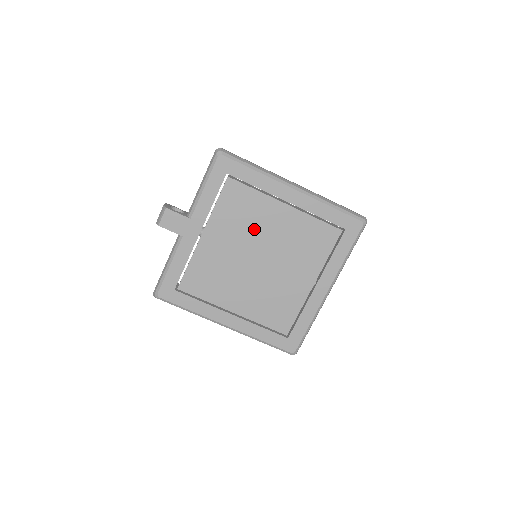
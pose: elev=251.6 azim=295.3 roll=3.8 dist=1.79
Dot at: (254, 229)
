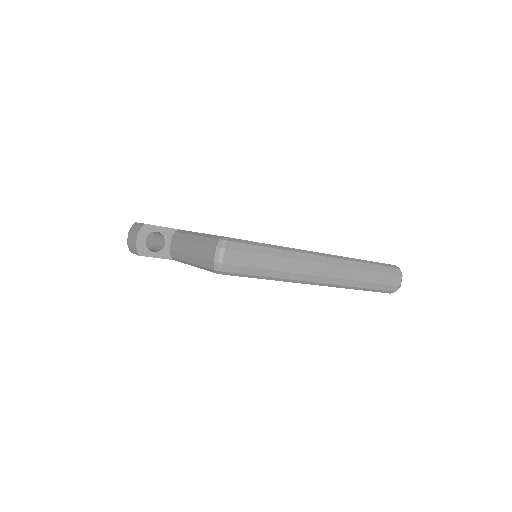
Dot at: occluded
